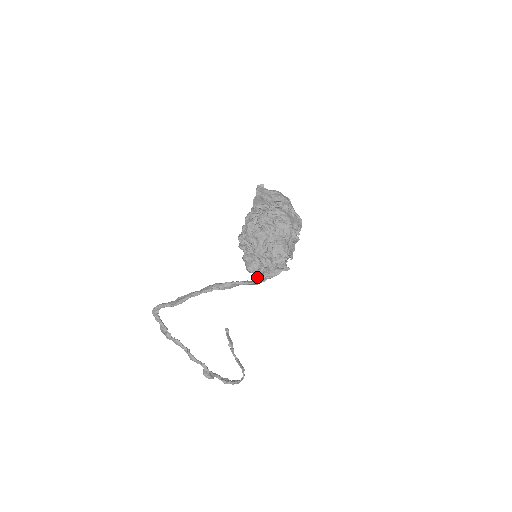
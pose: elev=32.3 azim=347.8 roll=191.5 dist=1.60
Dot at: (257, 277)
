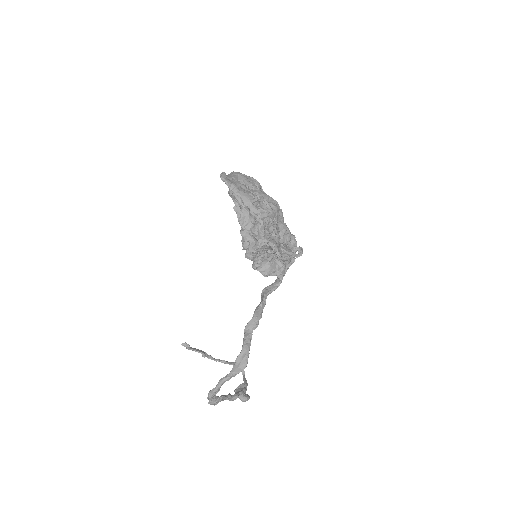
Dot at: (282, 277)
